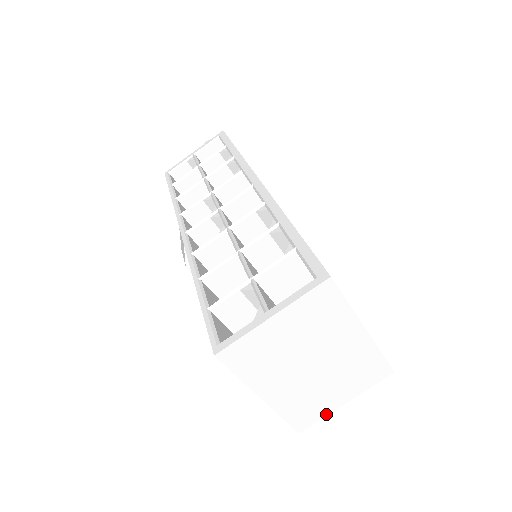
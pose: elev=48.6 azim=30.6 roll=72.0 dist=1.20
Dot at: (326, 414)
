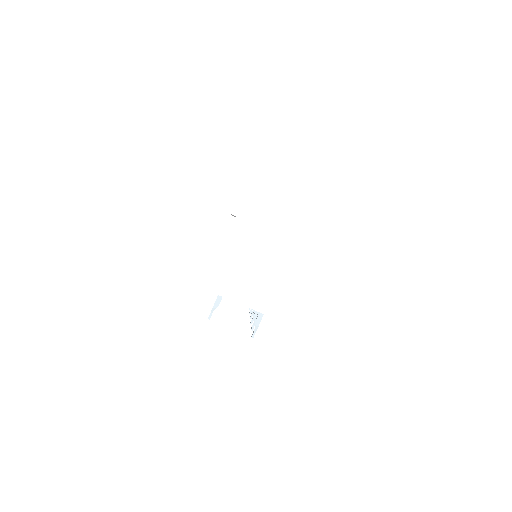
Dot at: (229, 297)
